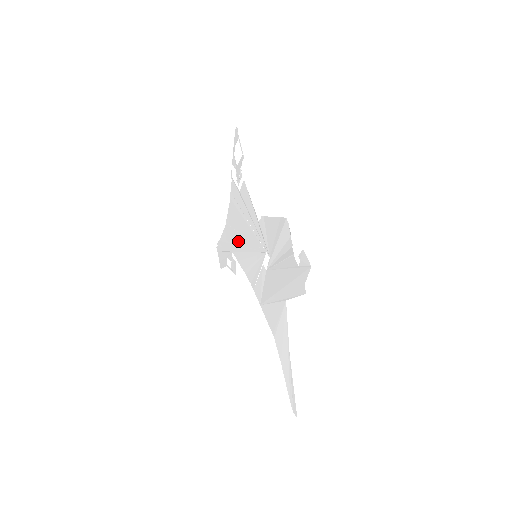
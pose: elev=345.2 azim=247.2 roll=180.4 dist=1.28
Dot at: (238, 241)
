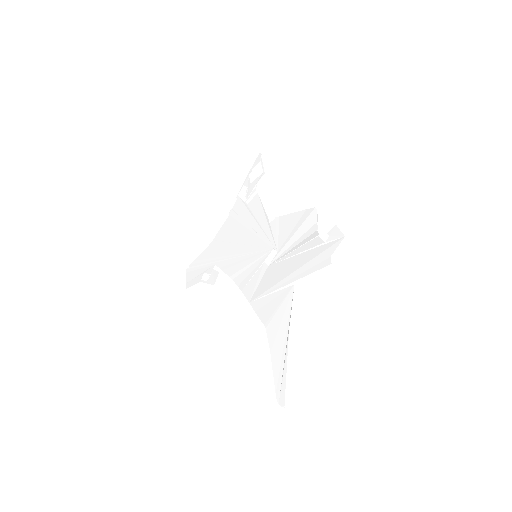
Dot at: (229, 251)
